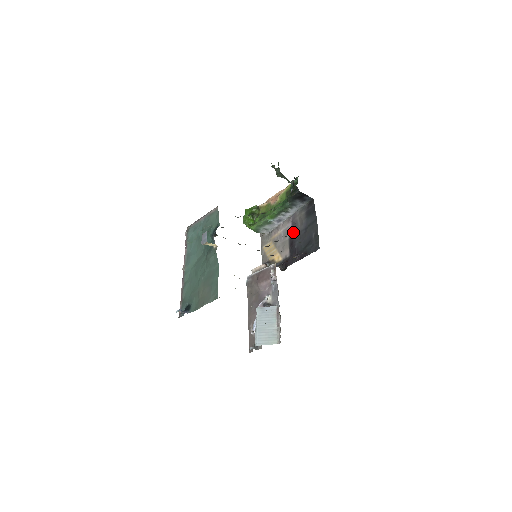
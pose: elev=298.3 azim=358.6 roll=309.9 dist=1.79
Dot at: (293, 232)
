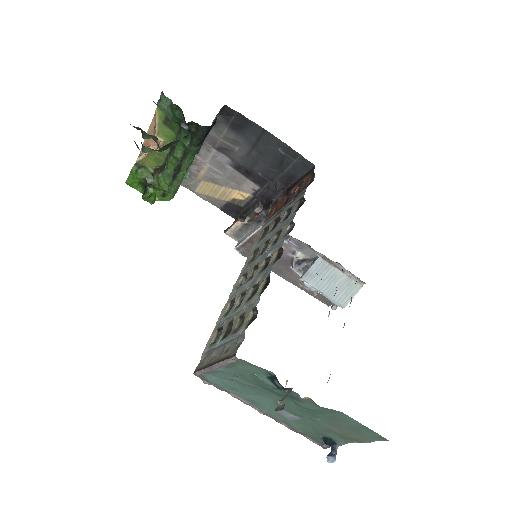
Dot at: (233, 159)
